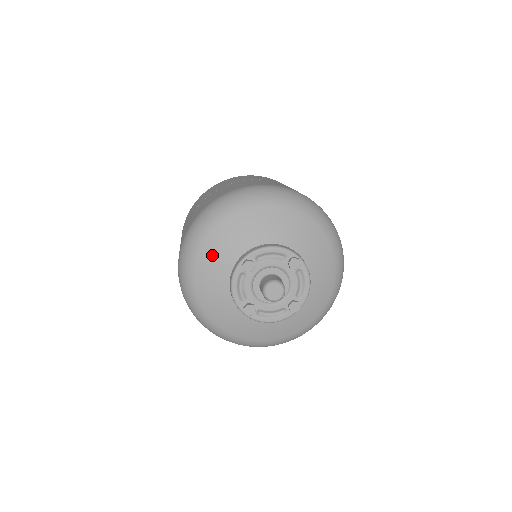
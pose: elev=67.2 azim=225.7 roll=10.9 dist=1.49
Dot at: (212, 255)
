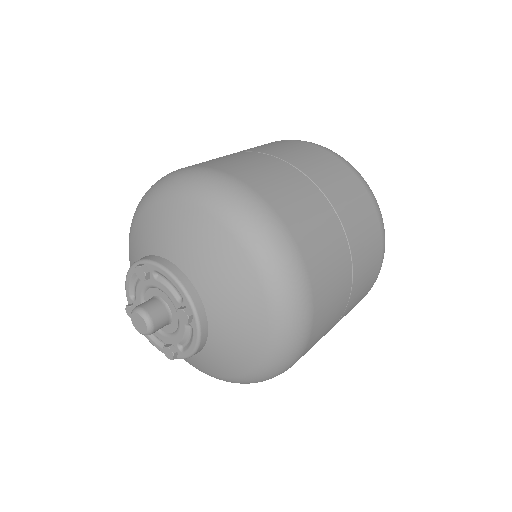
Dot at: (146, 225)
